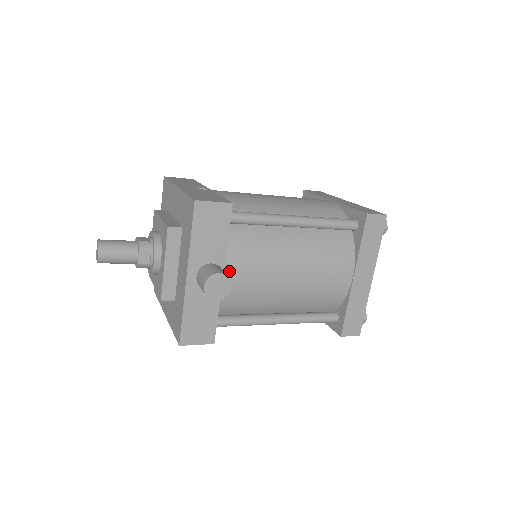
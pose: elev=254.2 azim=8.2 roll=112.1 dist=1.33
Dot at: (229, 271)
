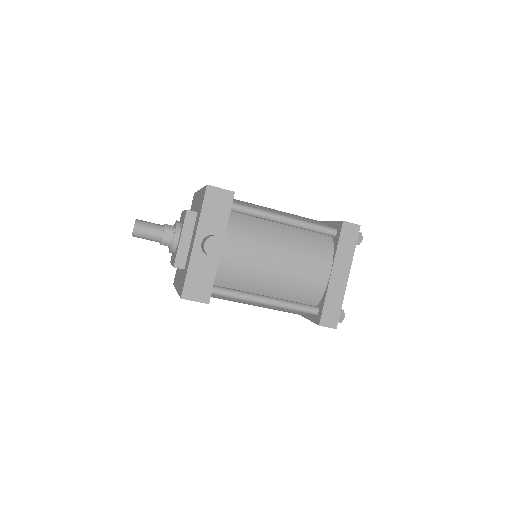
Dot at: (227, 245)
